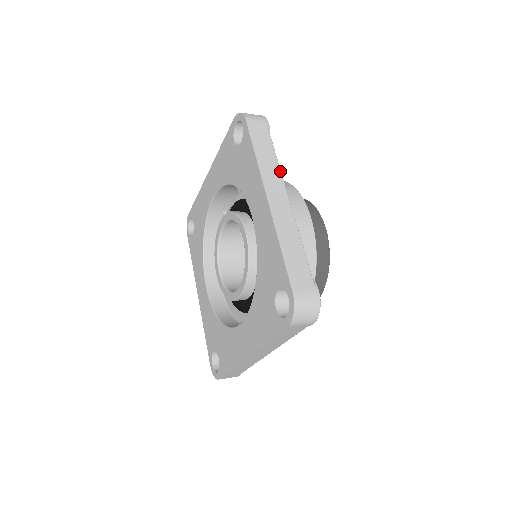
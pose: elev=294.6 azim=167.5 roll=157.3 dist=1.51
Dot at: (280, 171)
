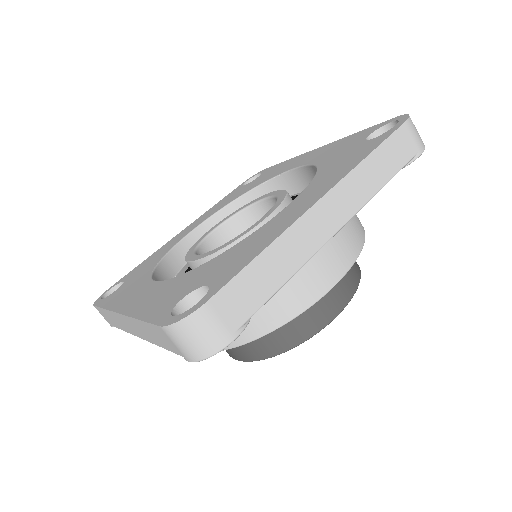
Dot at: (369, 199)
